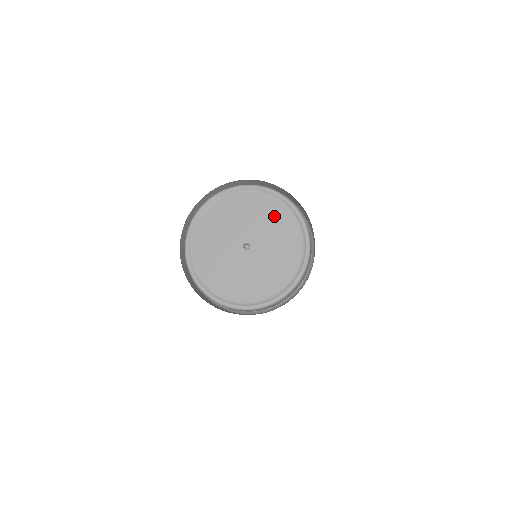
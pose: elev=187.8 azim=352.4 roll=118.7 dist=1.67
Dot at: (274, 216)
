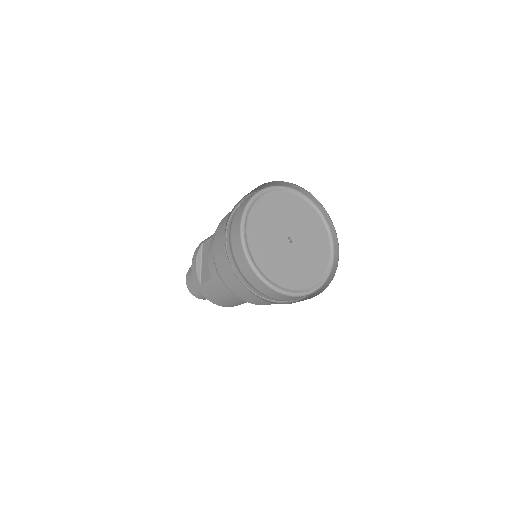
Dot at: (318, 235)
